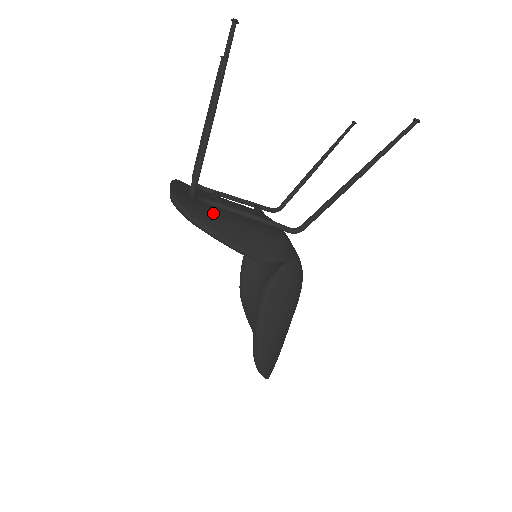
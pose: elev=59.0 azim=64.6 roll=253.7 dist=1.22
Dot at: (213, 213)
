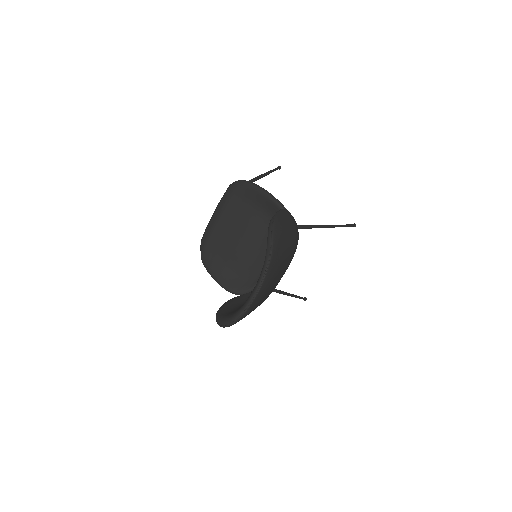
Dot at: occluded
